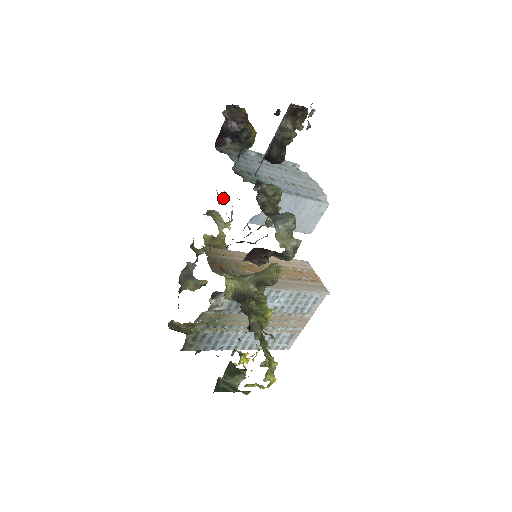
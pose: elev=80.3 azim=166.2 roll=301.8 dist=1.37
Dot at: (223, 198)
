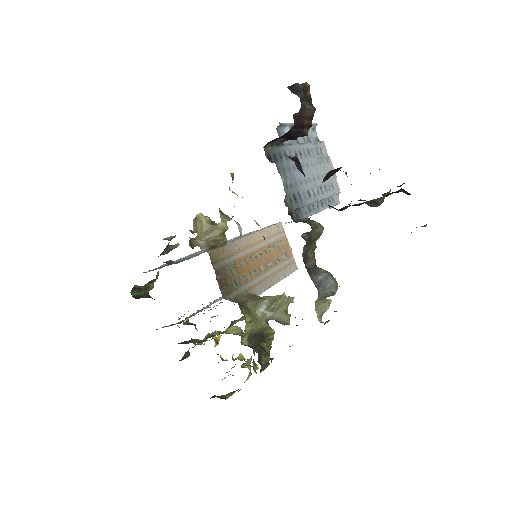
Dot at: (233, 177)
